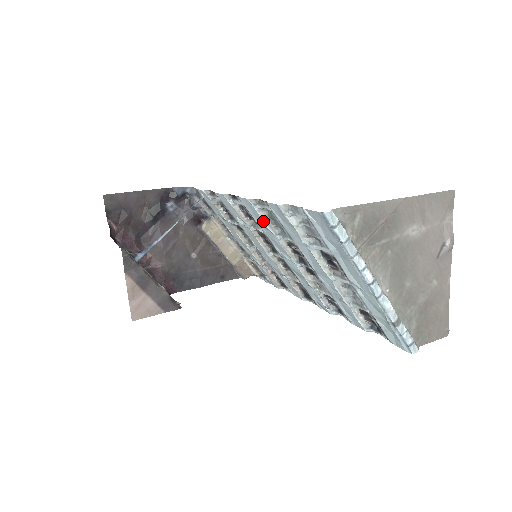
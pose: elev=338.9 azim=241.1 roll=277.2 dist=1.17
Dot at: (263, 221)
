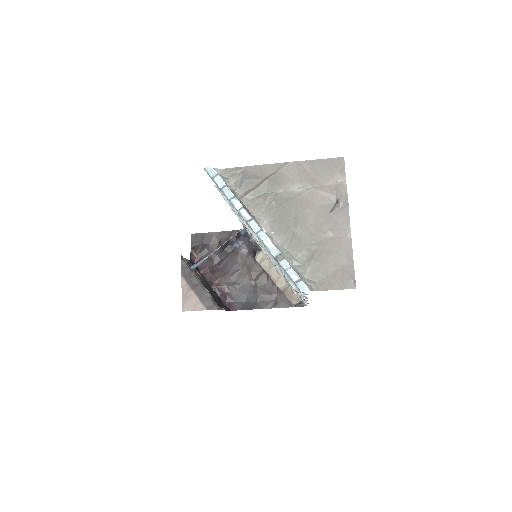
Dot at: (236, 214)
